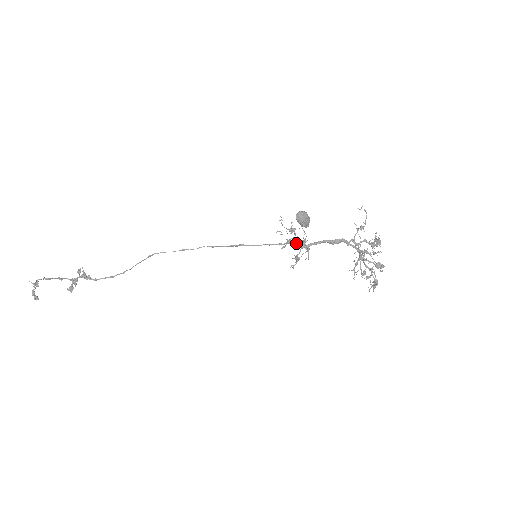
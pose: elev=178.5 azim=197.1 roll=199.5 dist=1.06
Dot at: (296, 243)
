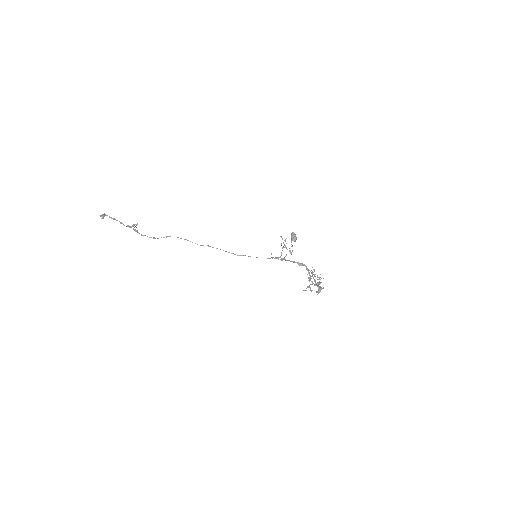
Dot at: occluded
